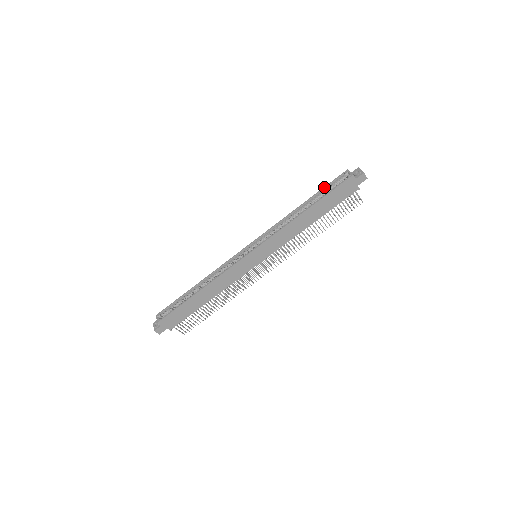
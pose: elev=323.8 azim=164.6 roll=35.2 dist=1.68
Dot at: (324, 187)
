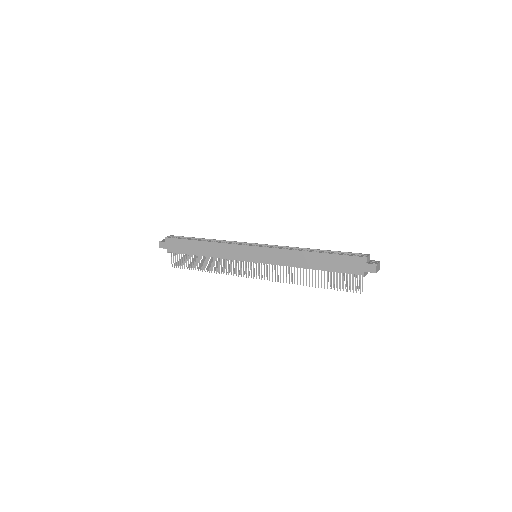
Dot at: occluded
